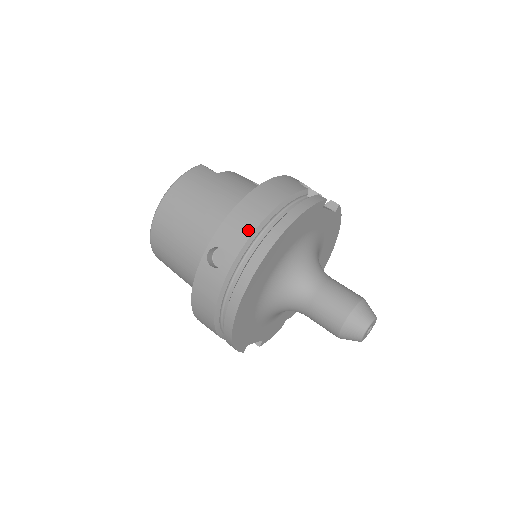
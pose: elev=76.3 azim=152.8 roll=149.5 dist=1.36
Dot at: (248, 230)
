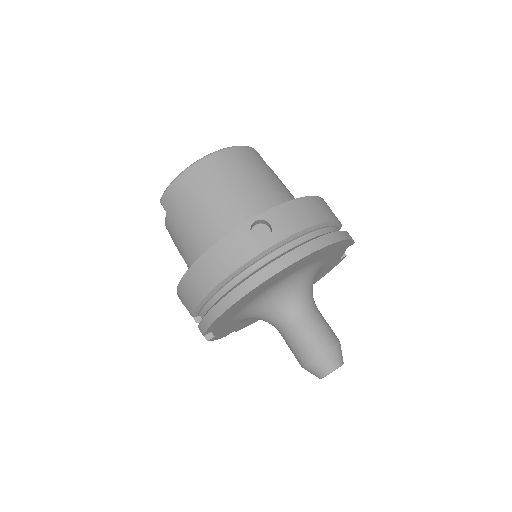
Dot at: (302, 224)
